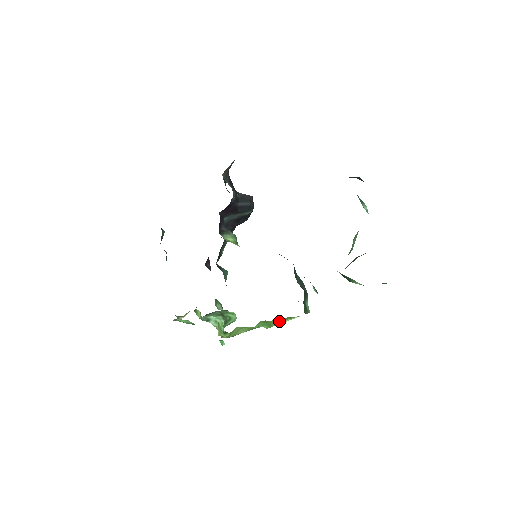
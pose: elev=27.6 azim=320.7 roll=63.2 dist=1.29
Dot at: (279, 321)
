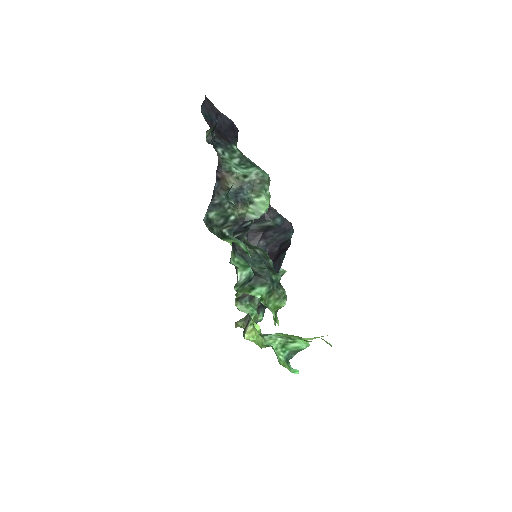
Dot at: (309, 338)
